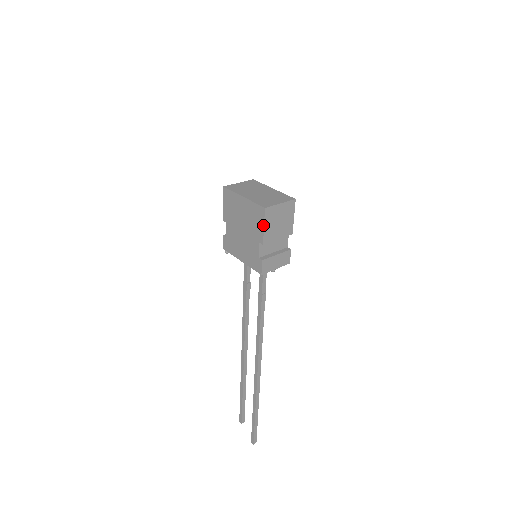
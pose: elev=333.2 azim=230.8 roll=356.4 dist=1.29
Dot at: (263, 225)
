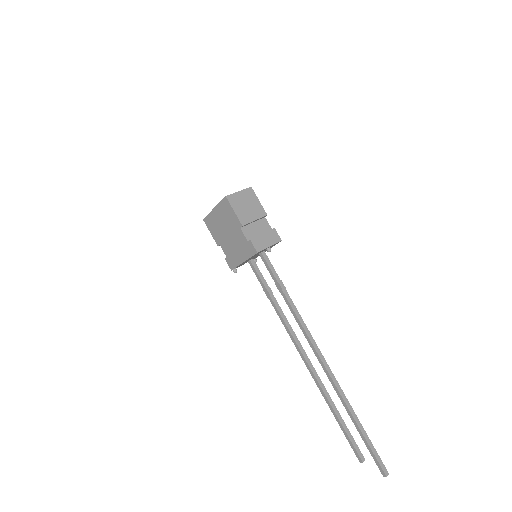
Dot at: (233, 210)
